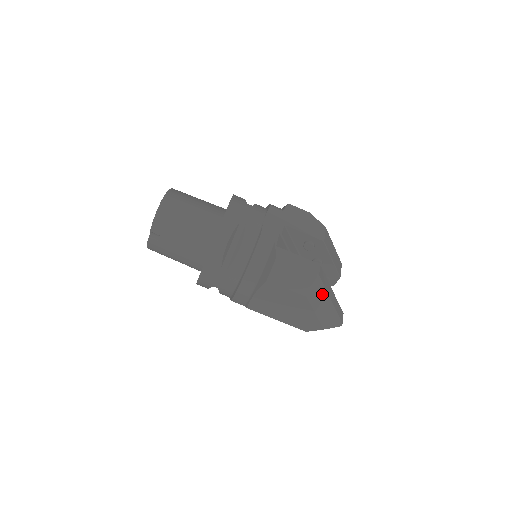
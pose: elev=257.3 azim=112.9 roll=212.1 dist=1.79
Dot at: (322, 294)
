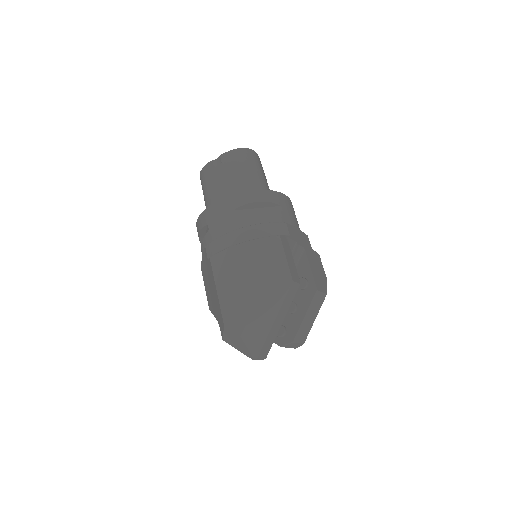
Dot at: (276, 301)
